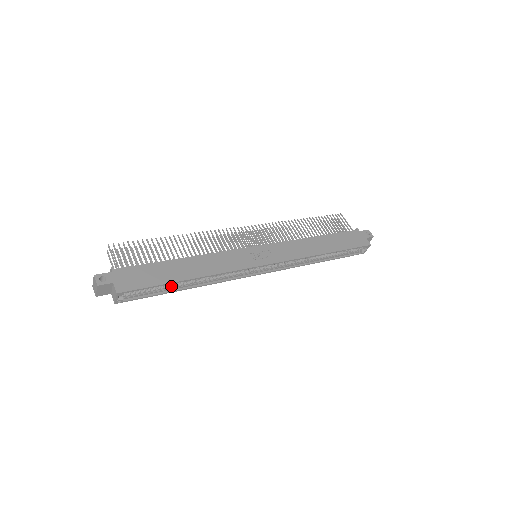
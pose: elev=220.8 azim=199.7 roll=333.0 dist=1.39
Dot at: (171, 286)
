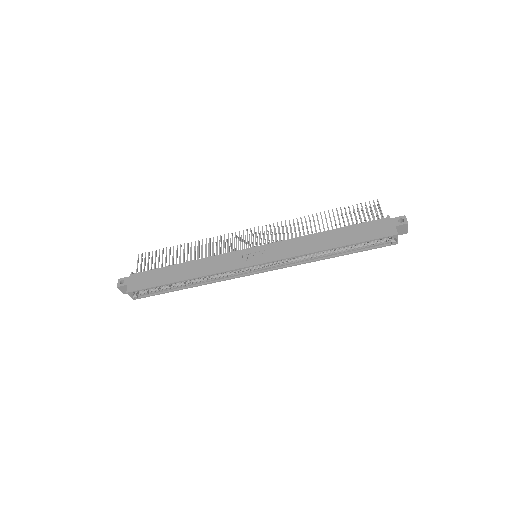
Dot at: (173, 286)
